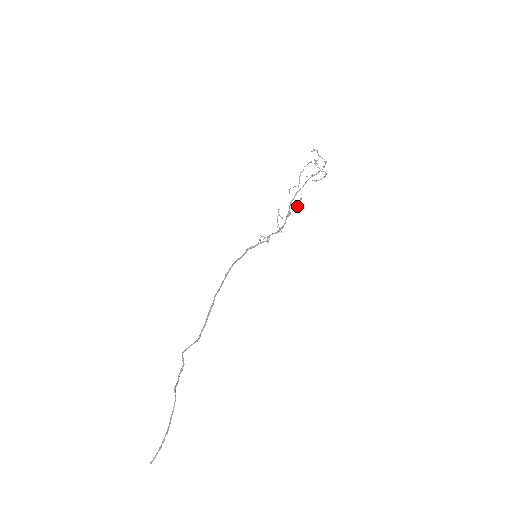
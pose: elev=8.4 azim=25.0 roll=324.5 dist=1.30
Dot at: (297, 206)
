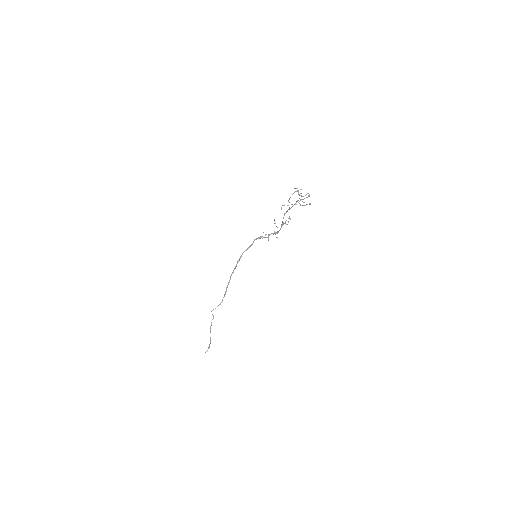
Dot at: occluded
